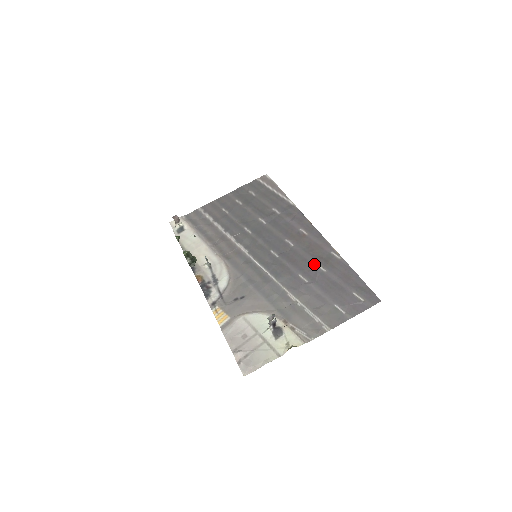
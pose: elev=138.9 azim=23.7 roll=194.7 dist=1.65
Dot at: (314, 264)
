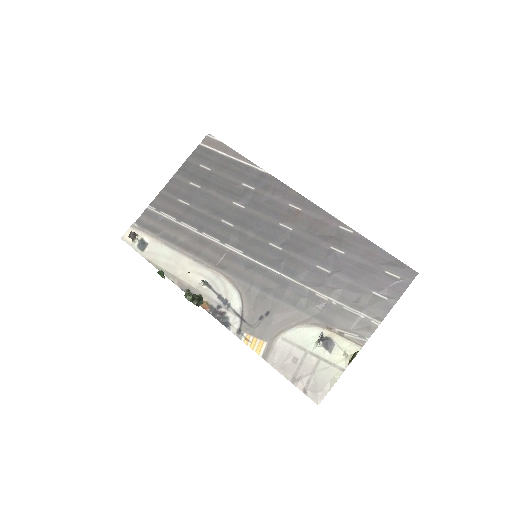
Dot at: (327, 248)
